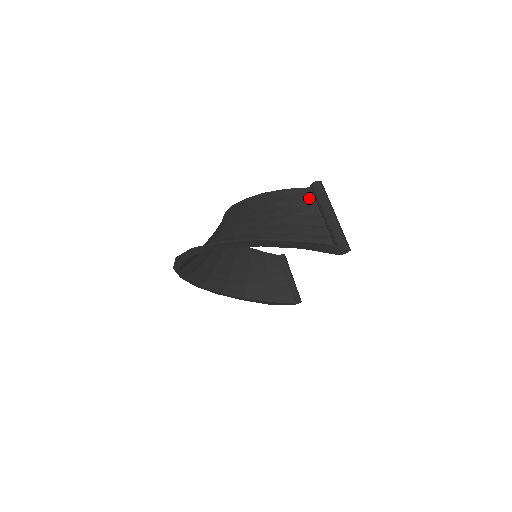
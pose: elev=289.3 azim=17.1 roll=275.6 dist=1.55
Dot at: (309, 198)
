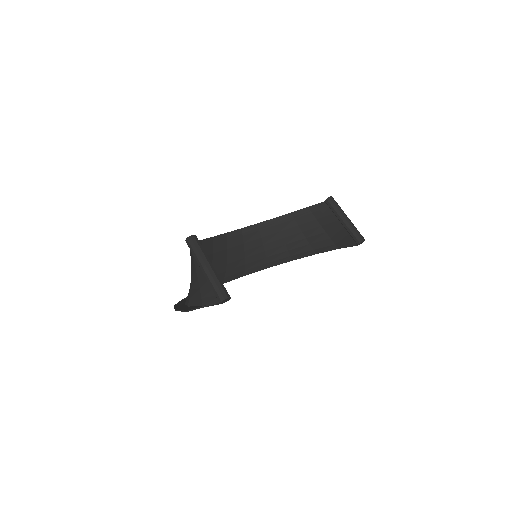
Dot at: occluded
